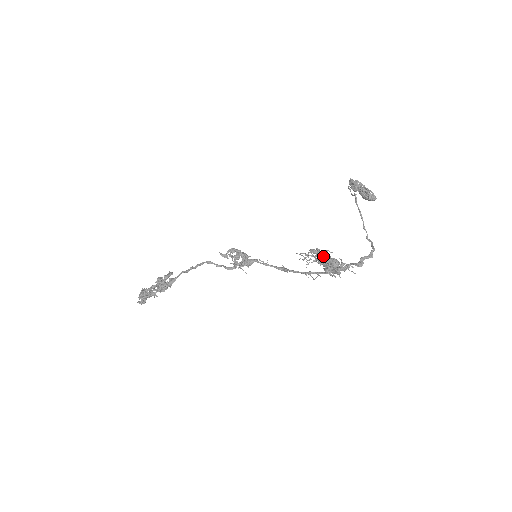
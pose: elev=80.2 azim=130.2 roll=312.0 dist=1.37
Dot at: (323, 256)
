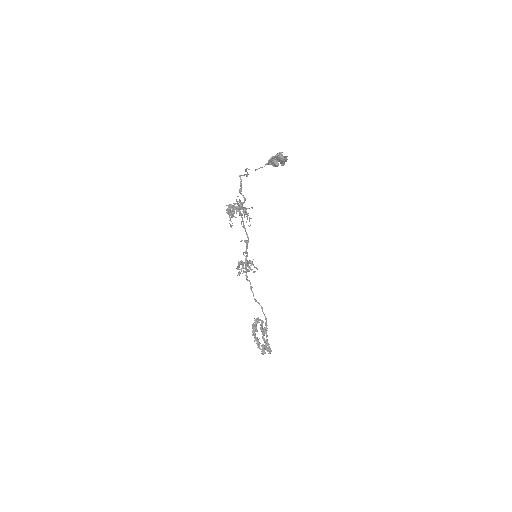
Dot at: occluded
